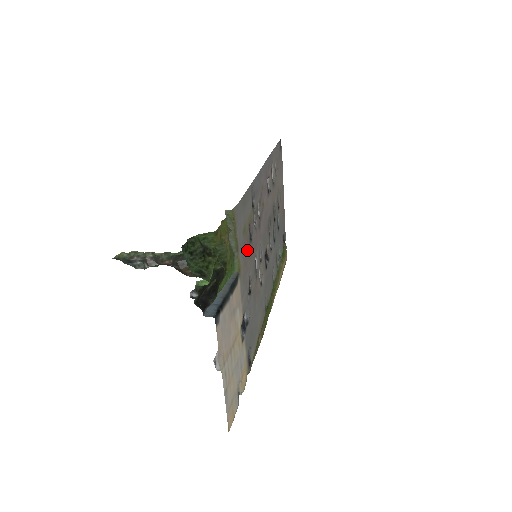
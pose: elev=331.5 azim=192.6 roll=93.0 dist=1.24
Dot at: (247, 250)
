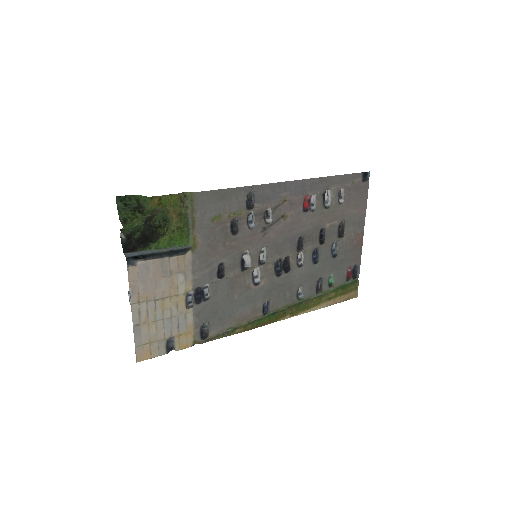
Dot at: (220, 238)
